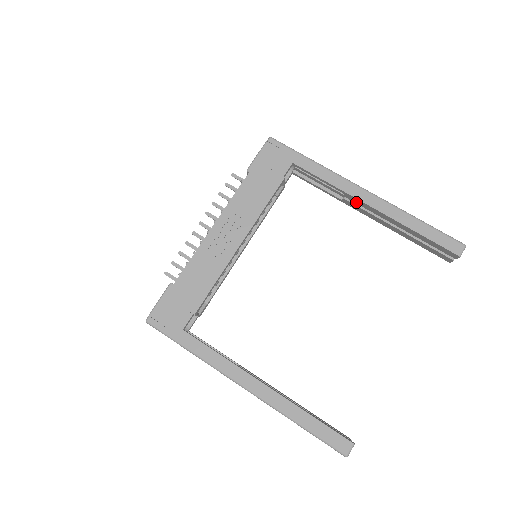
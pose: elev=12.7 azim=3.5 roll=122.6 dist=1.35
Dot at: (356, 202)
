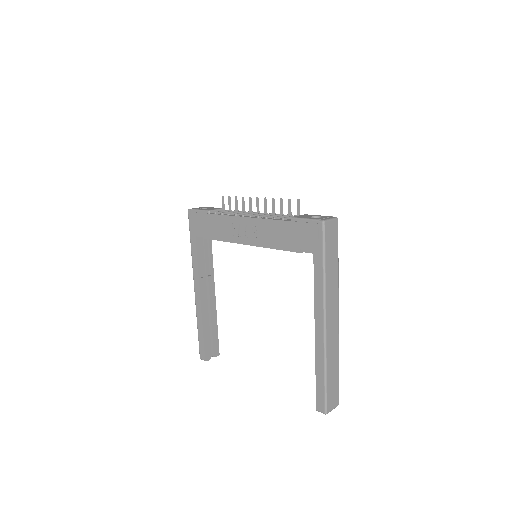
Dot at: occluded
